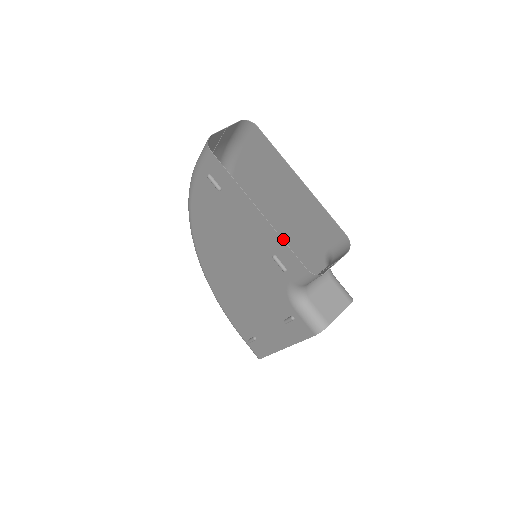
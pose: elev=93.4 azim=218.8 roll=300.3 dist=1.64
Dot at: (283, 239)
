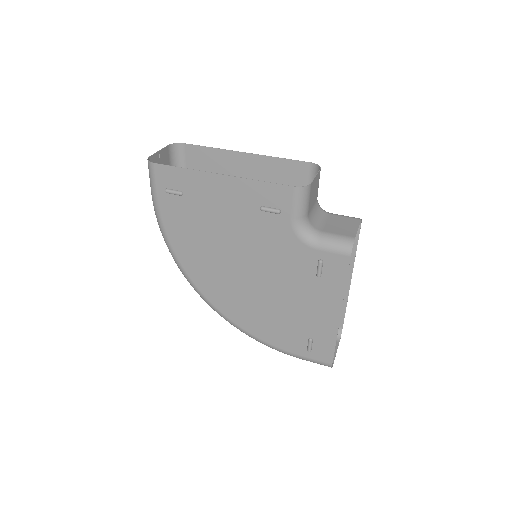
Dot at: occluded
